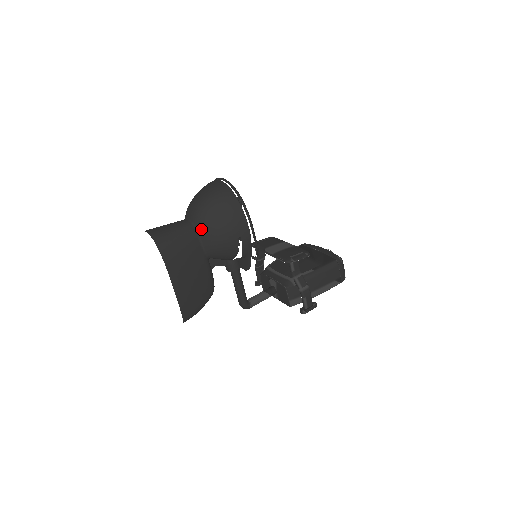
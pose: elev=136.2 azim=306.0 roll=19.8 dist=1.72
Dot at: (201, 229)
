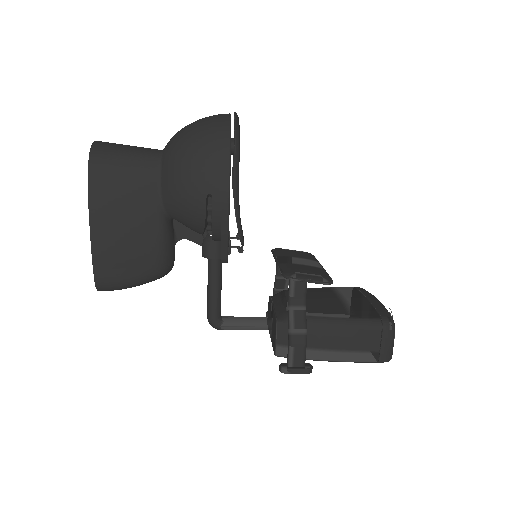
Dot at: (165, 163)
